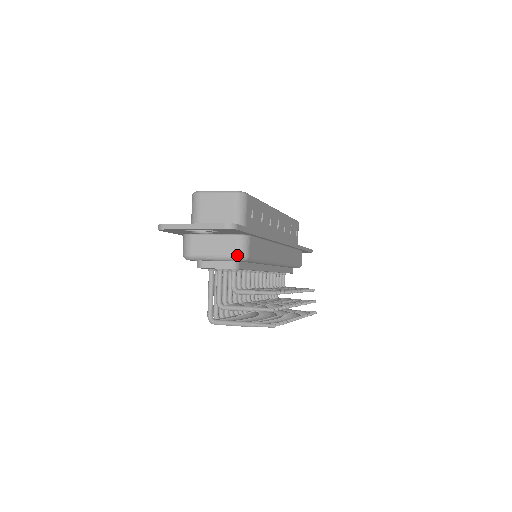
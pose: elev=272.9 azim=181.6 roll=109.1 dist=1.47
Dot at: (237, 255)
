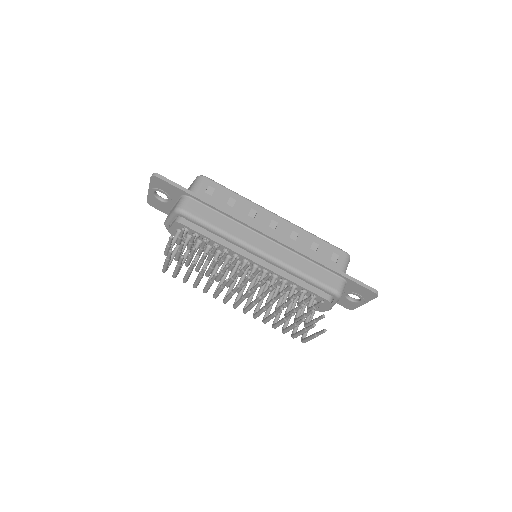
Dot at: (175, 208)
